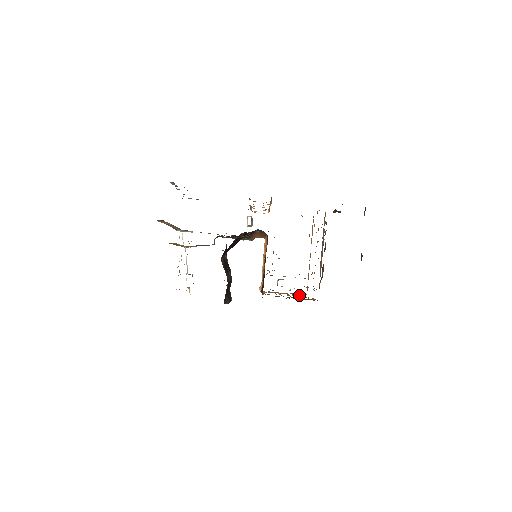
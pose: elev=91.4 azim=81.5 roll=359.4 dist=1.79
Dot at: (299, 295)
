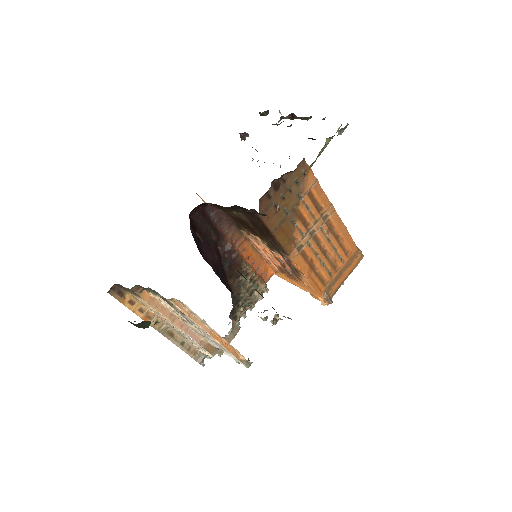
Dot at: (333, 233)
